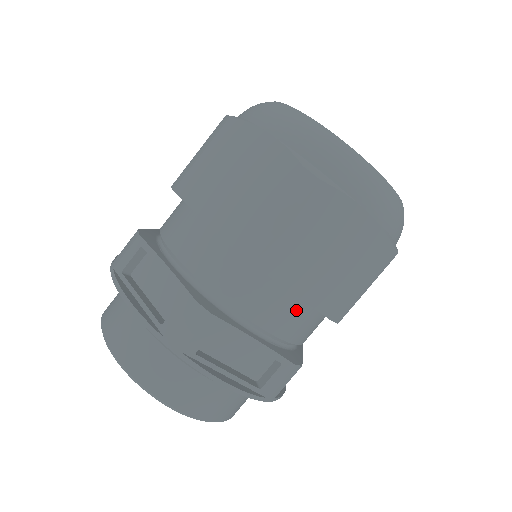
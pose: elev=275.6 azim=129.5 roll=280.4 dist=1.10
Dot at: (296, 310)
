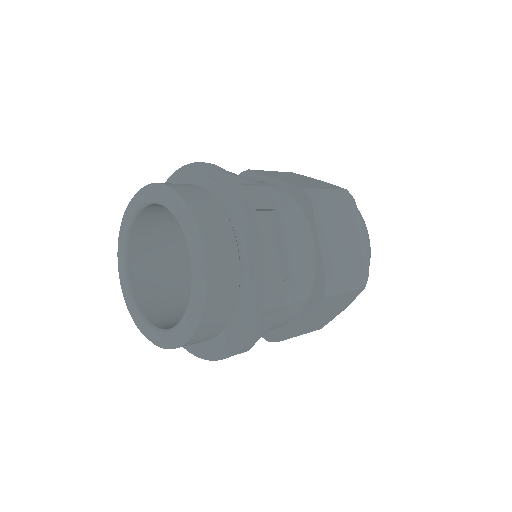
Dot at: (309, 259)
